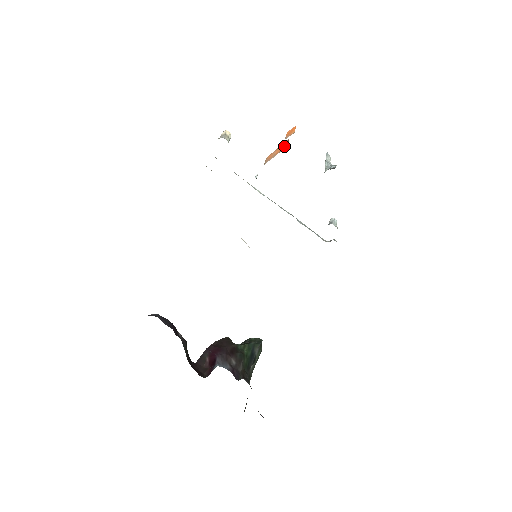
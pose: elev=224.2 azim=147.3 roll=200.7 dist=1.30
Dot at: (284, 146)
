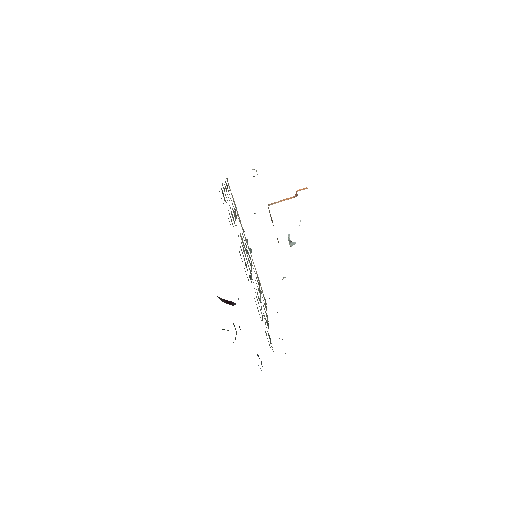
Dot at: (291, 198)
